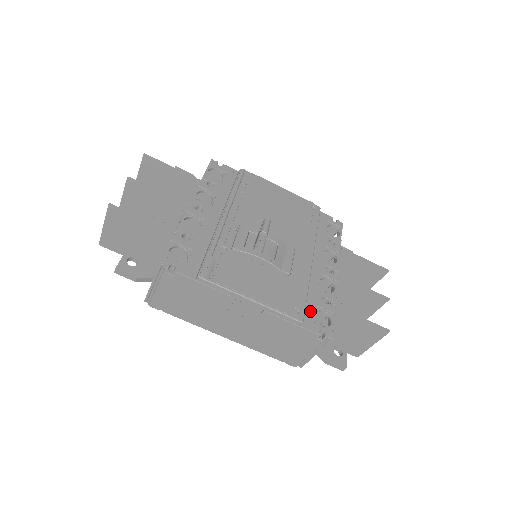
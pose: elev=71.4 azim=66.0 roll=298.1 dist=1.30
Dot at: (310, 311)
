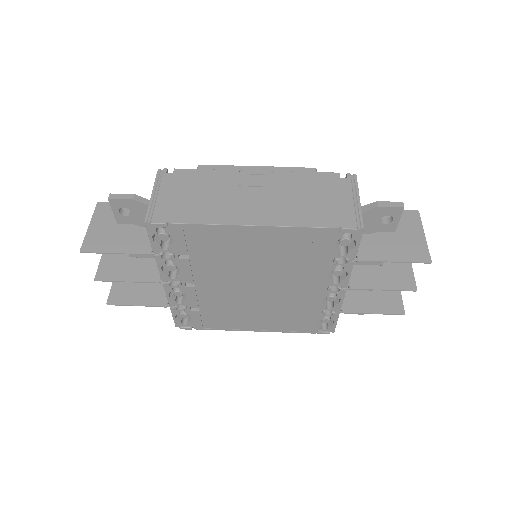
Dot at: occluded
